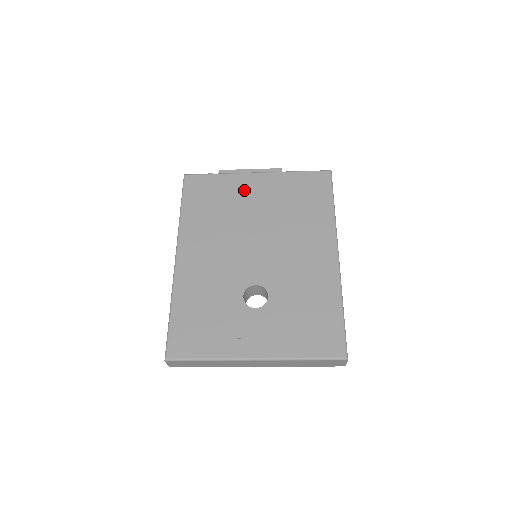
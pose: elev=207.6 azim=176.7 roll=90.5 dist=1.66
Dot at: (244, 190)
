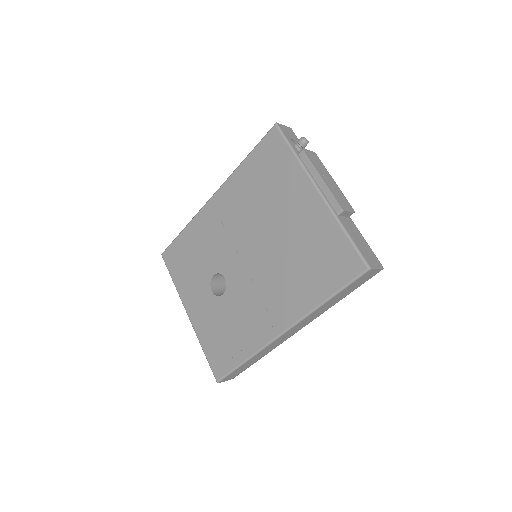
Dot at: (292, 196)
